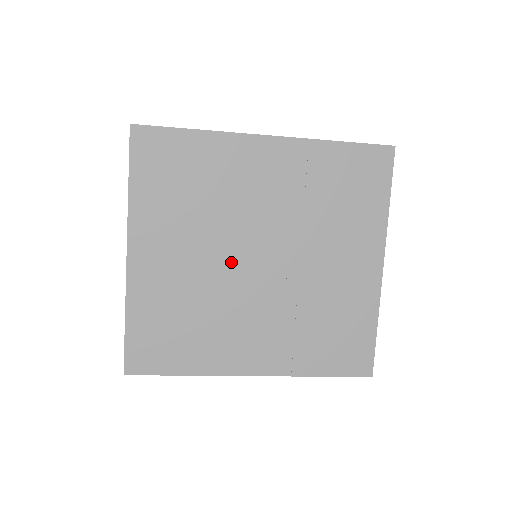
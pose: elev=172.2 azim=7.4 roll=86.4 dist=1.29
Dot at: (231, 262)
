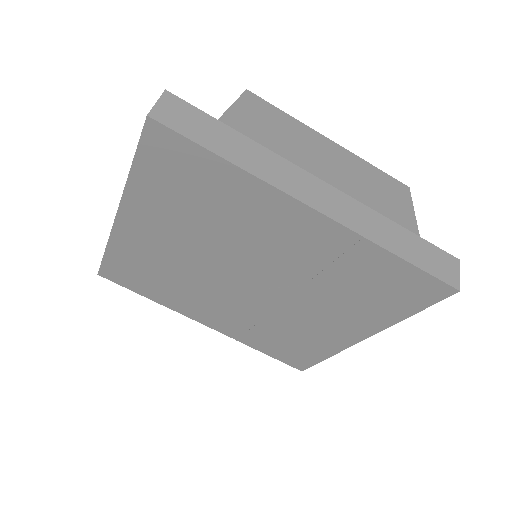
Dot at: (218, 269)
